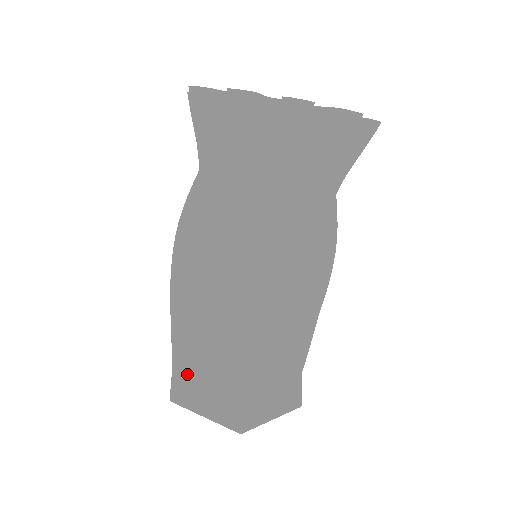
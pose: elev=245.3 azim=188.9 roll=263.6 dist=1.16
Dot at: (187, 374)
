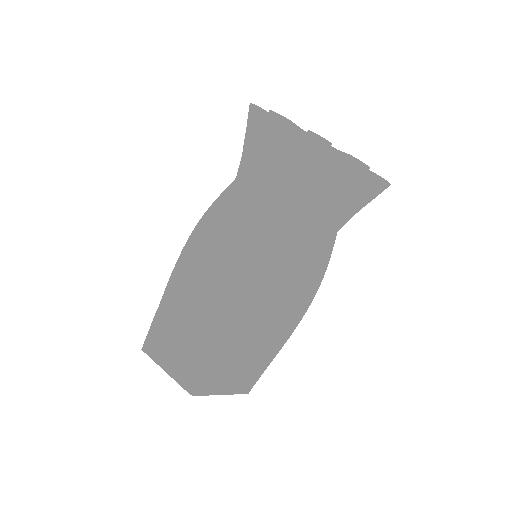
Dot at: (223, 369)
